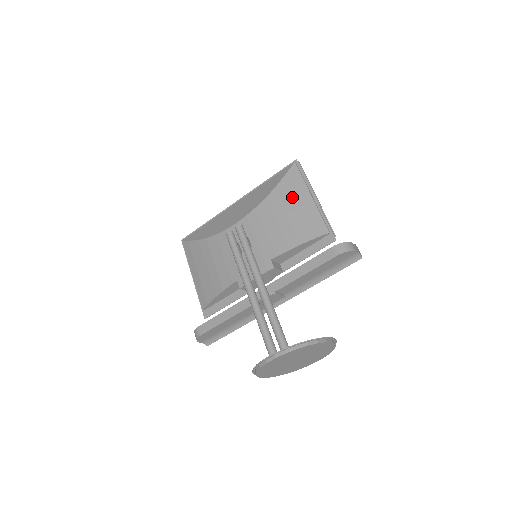
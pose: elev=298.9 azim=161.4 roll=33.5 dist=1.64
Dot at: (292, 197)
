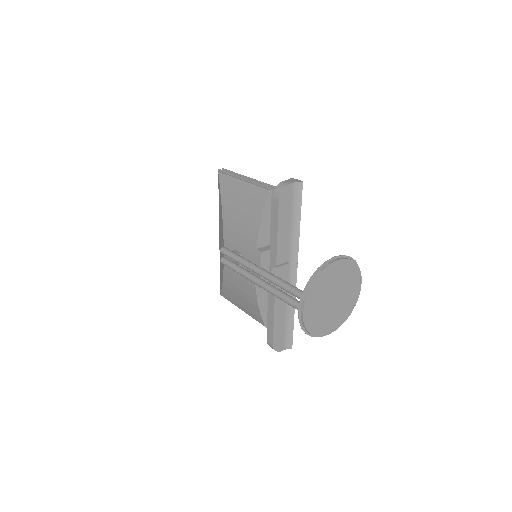
Dot at: (234, 195)
